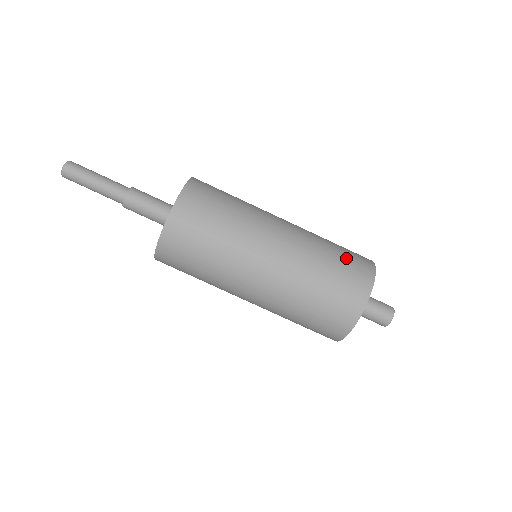
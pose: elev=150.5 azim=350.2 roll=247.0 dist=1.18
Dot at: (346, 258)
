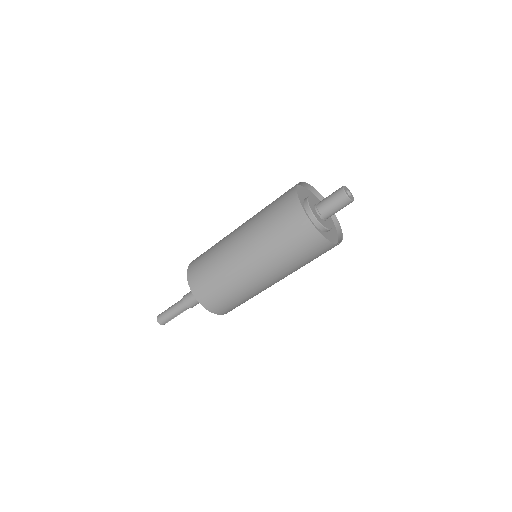
Dot at: occluded
